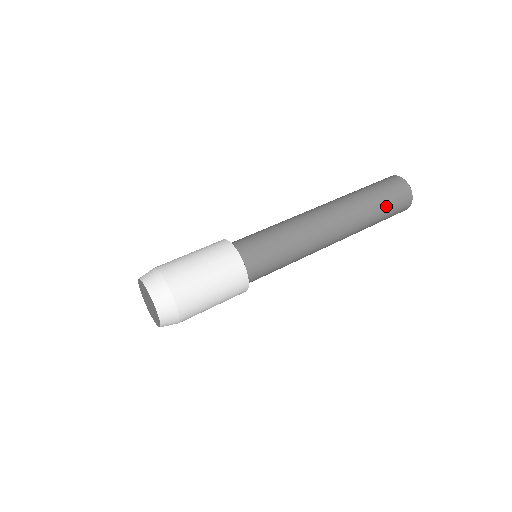
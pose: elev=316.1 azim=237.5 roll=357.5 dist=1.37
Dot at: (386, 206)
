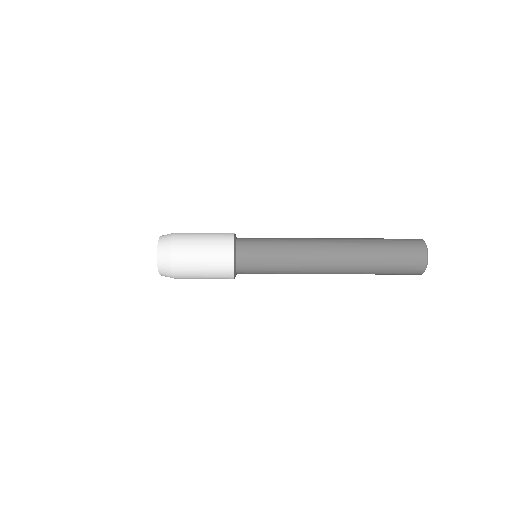
Dot at: (390, 242)
